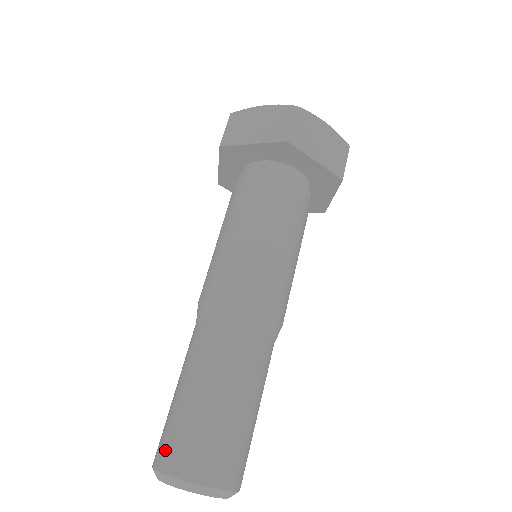
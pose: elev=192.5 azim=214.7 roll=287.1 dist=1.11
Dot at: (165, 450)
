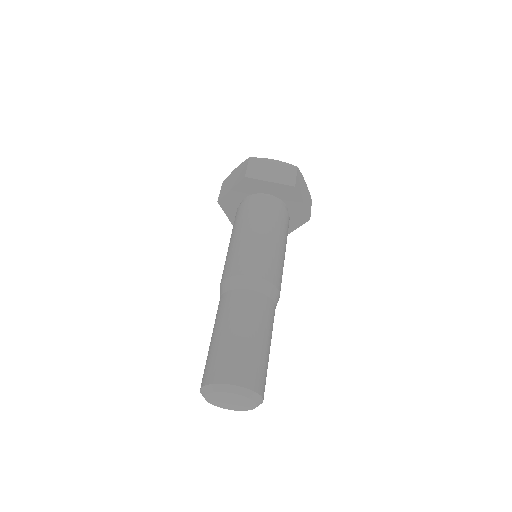
Dot at: (224, 370)
